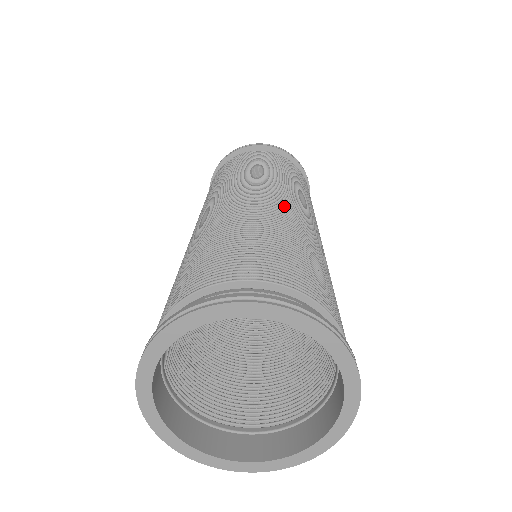
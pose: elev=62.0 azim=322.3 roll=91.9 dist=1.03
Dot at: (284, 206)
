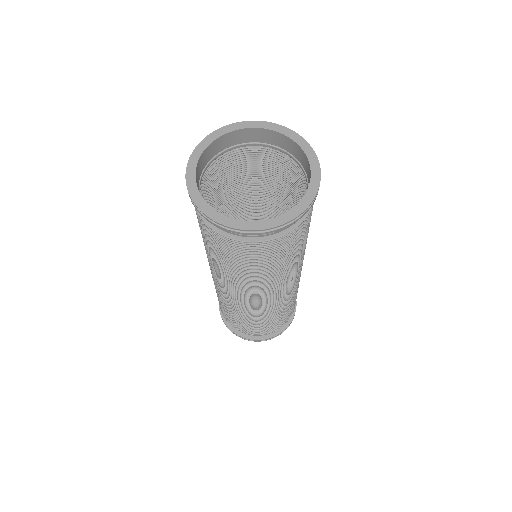
Dot at: occluded
